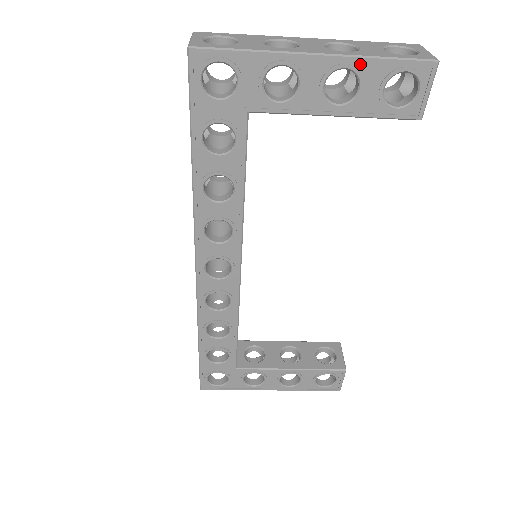
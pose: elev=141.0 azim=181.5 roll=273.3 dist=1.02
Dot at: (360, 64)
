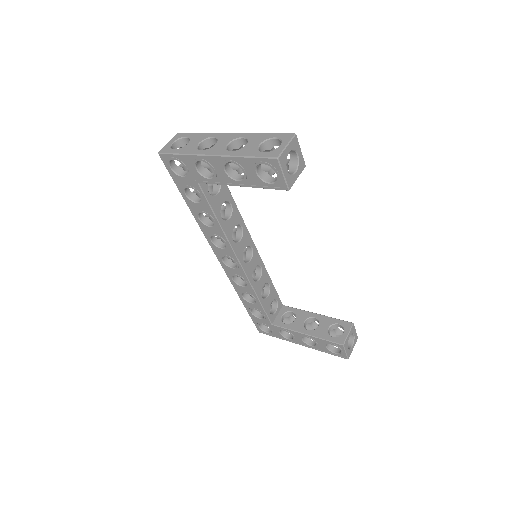
Dot at: (236, 160)
